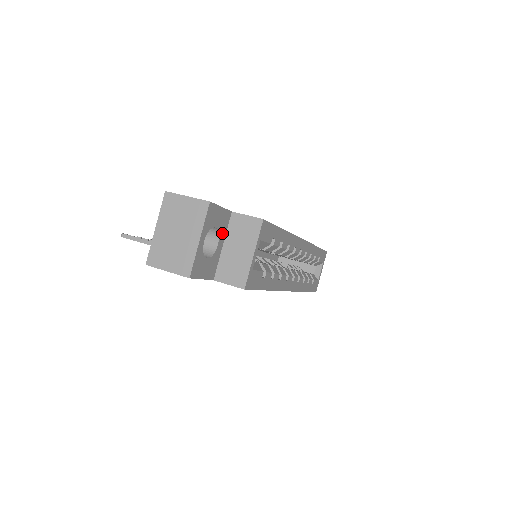
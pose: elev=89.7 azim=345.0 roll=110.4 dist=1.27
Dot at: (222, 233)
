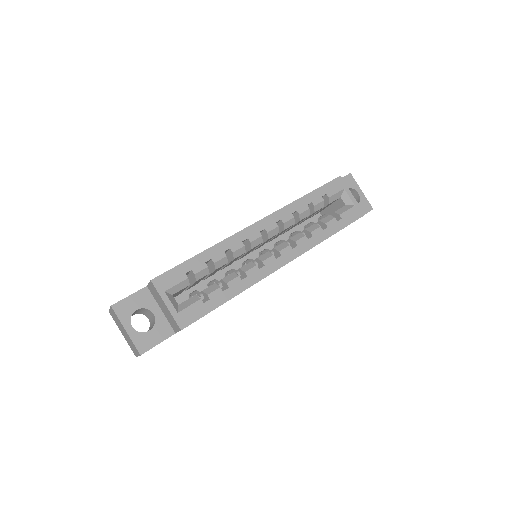
Dot at: (151, 305)
